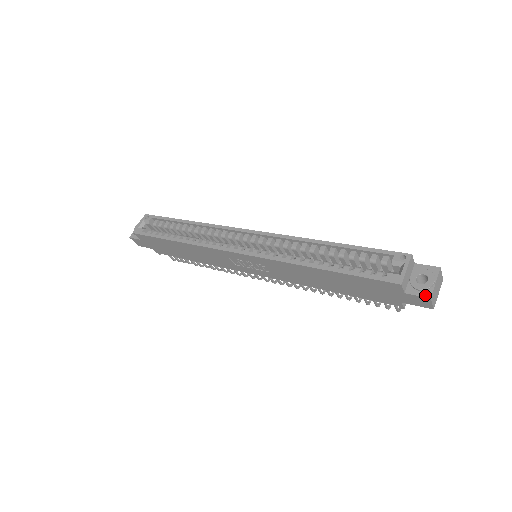
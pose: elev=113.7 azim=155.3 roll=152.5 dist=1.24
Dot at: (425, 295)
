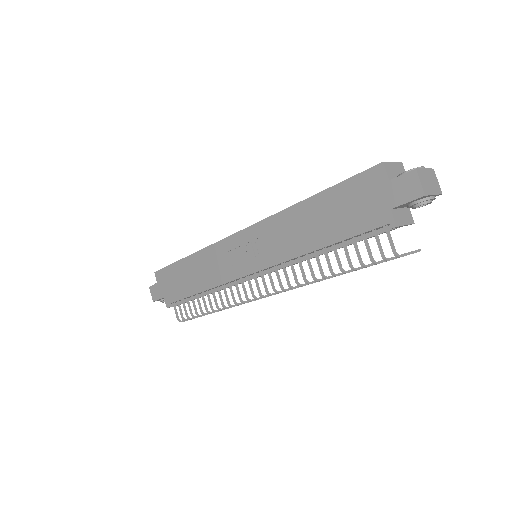
Dot at: (410, 171)
